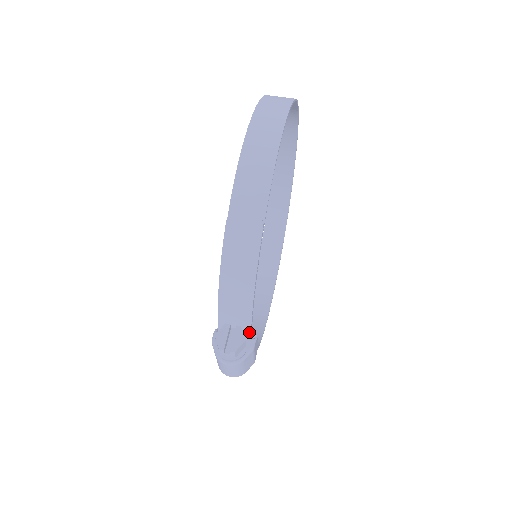
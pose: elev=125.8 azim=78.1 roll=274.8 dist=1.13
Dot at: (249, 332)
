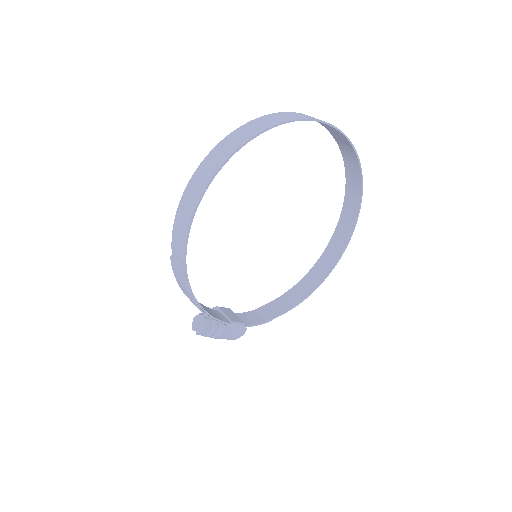
Dot at: (217, 322)
